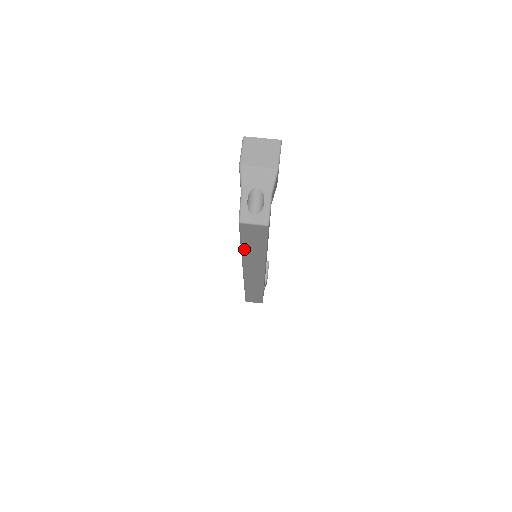
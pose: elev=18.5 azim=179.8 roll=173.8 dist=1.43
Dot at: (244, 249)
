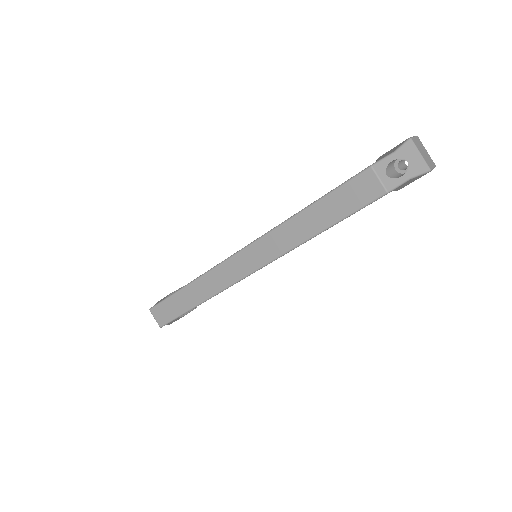
Dot at: (307, 211)
